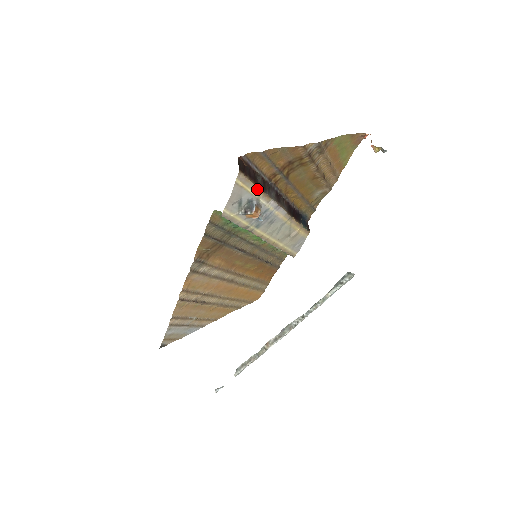
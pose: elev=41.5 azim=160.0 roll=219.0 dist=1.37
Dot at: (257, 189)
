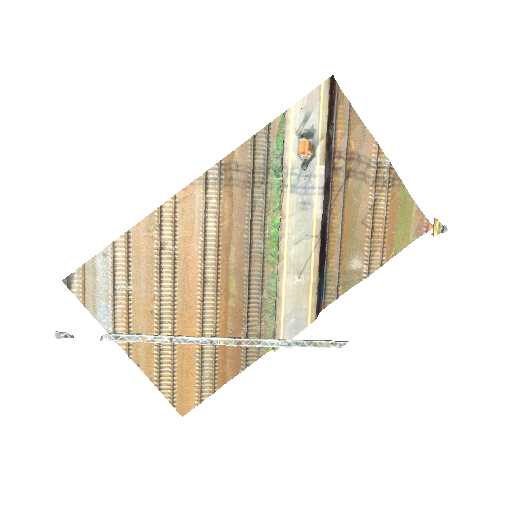
Dot at: (325, 126)
